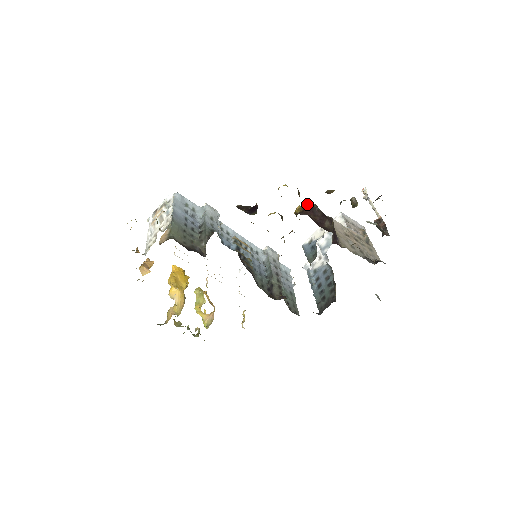
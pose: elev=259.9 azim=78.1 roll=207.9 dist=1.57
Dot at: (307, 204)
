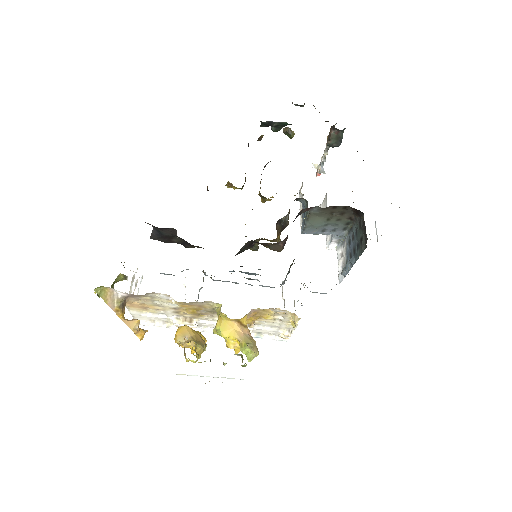
Dot at: occluded
